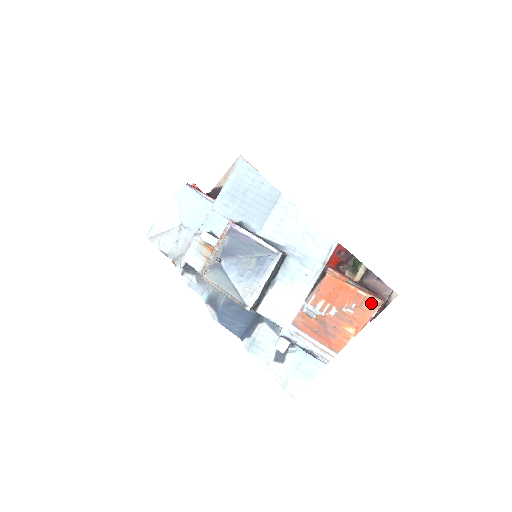
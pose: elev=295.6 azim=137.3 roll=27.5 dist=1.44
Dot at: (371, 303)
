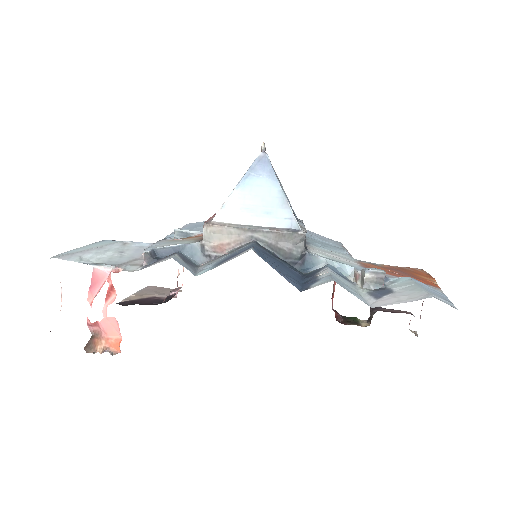
Dot at: (417, 269)
